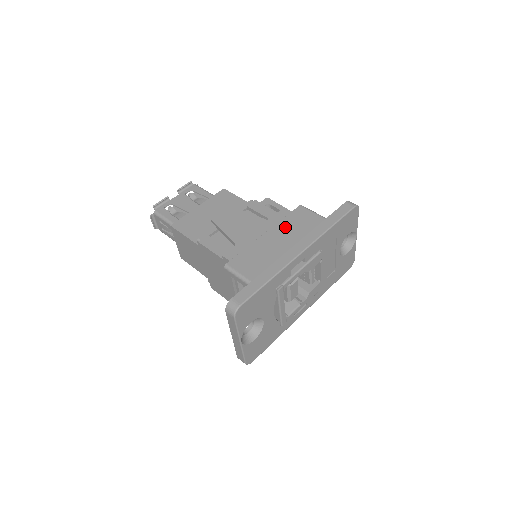
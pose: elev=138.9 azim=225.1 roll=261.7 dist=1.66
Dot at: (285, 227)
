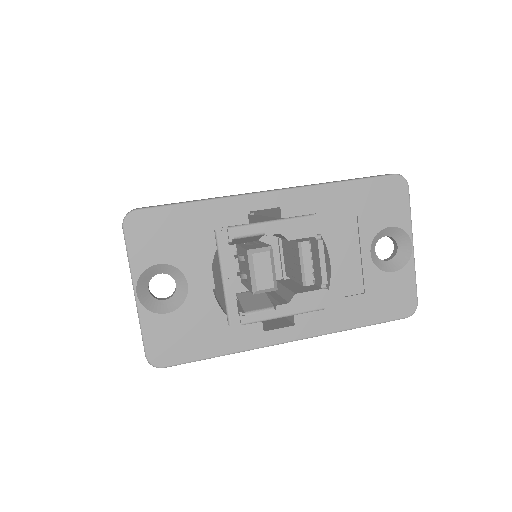
Dot at: occluded
